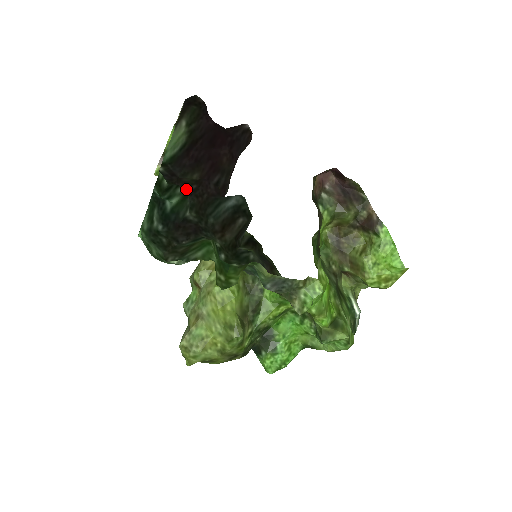
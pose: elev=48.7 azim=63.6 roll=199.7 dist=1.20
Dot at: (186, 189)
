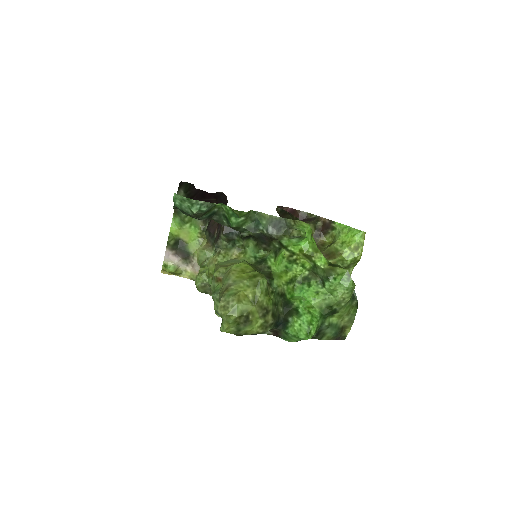
Dot at: occluded
